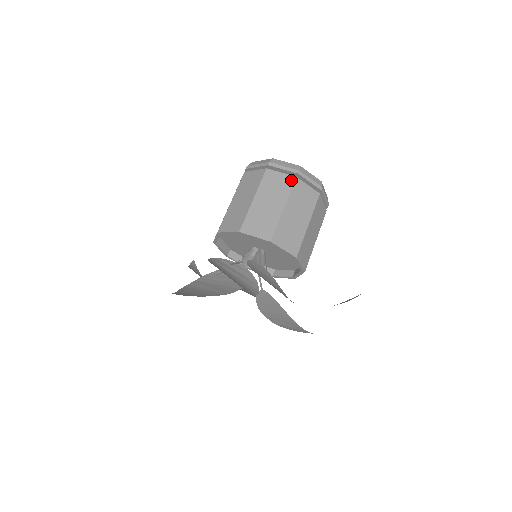
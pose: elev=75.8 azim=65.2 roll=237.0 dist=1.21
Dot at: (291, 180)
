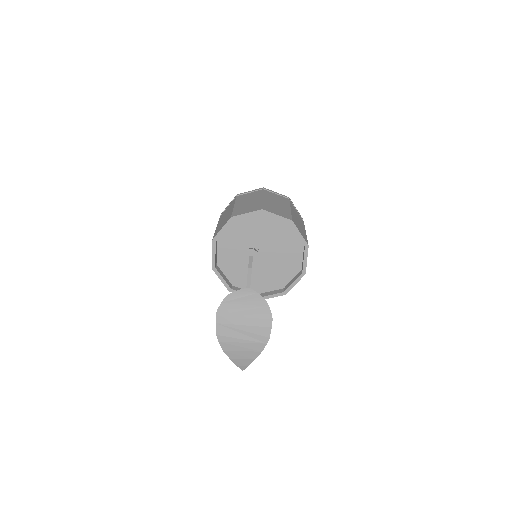
Dot at: (302, 220)
